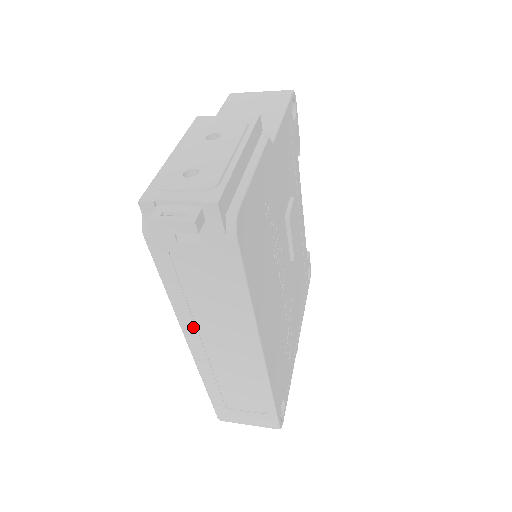
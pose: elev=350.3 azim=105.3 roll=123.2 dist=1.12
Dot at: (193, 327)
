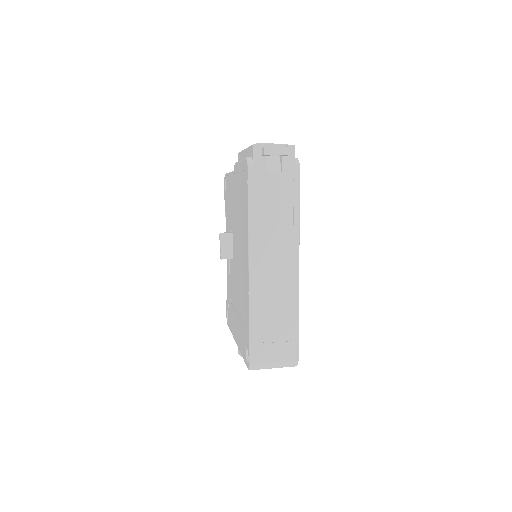
Dot at: (258, 245)
